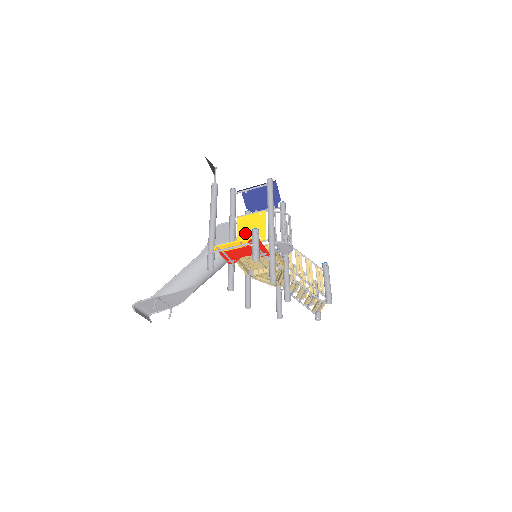
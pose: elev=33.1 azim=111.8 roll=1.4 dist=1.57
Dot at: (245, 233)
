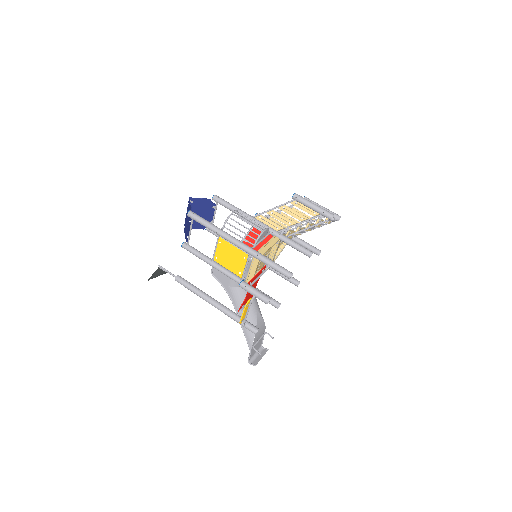
Dot at: (232, 265)
